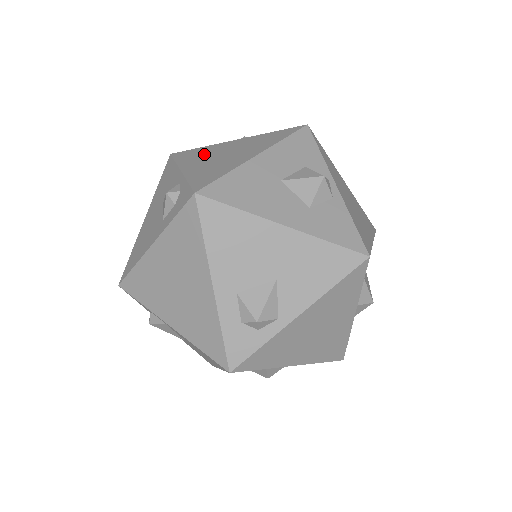
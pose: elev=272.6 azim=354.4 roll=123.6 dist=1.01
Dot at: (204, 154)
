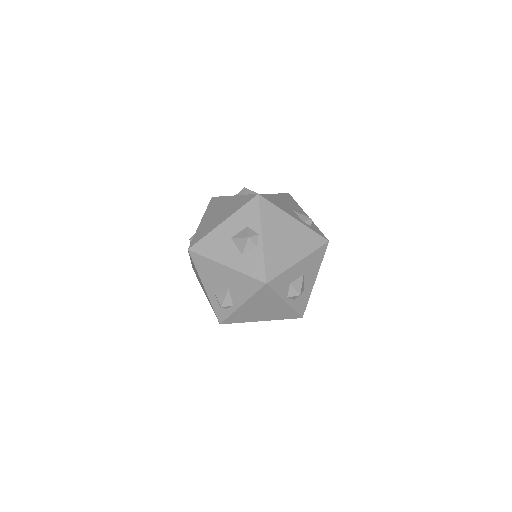
Dot at: (216, 207)
